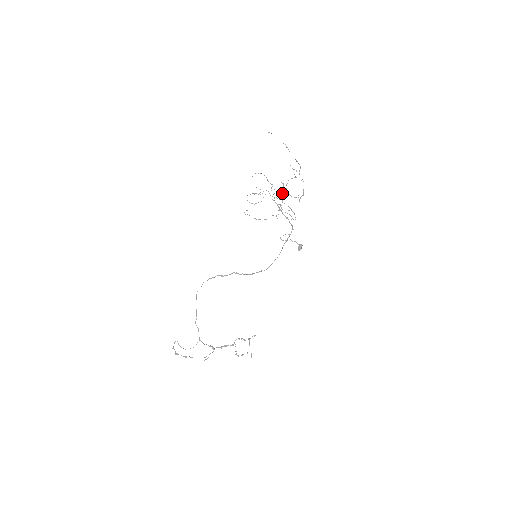
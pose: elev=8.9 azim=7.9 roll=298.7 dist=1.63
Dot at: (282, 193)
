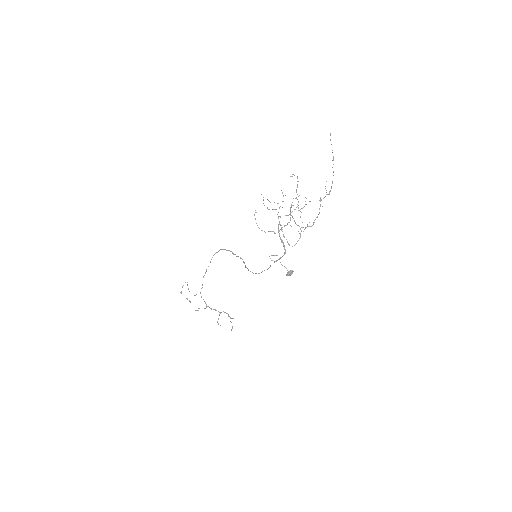
Dot at: (290, 214)
